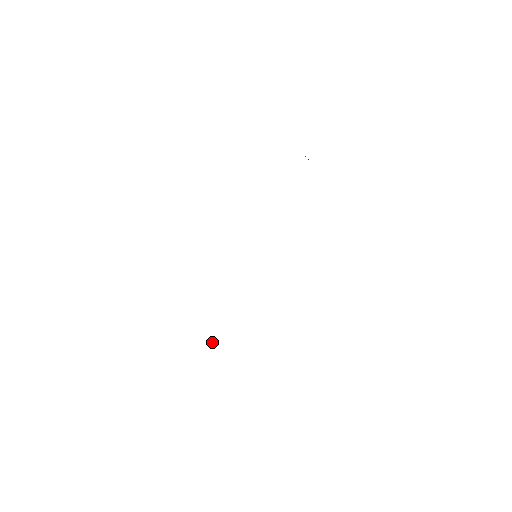
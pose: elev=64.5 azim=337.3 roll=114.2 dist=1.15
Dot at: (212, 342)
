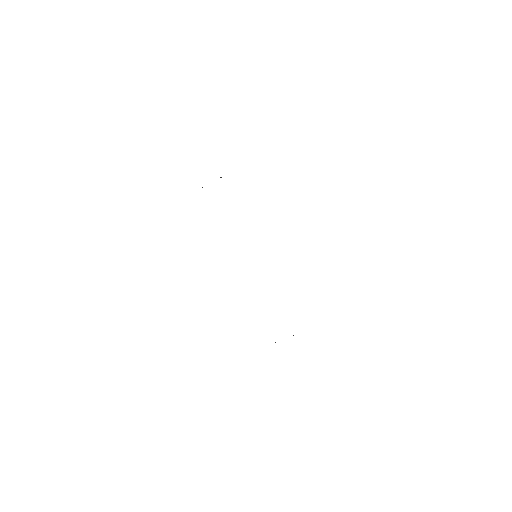
Dot at: occluded
